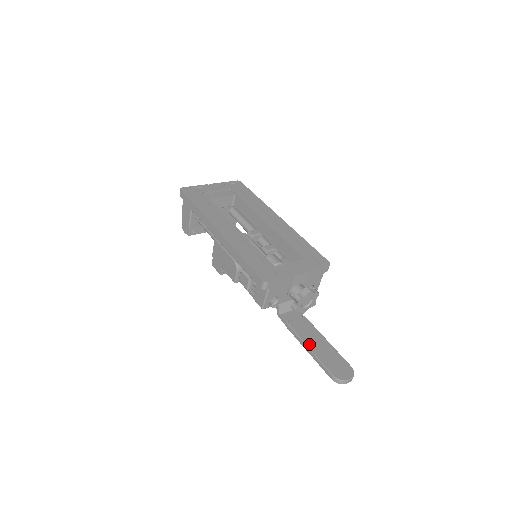
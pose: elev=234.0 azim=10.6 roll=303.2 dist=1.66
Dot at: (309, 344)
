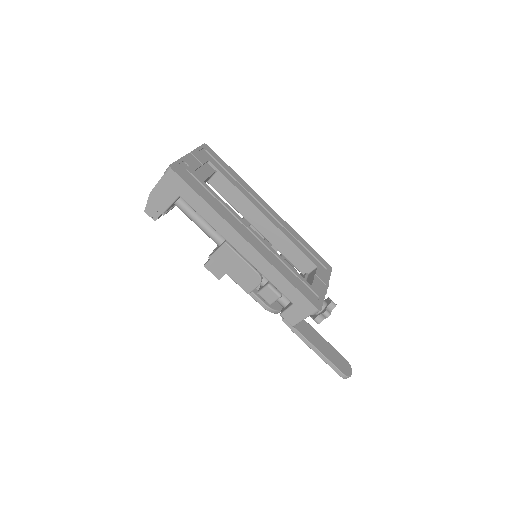
Dot at: (318, 347)
